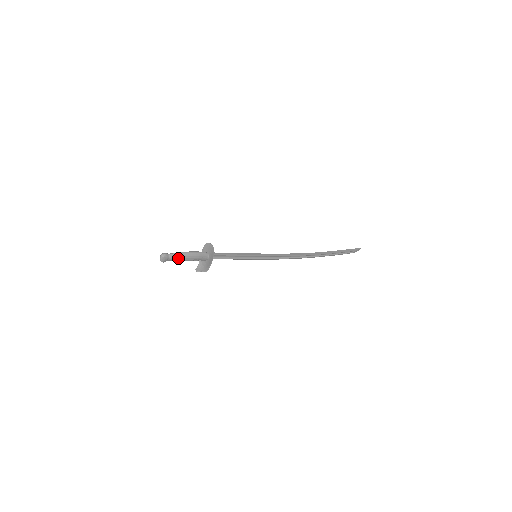
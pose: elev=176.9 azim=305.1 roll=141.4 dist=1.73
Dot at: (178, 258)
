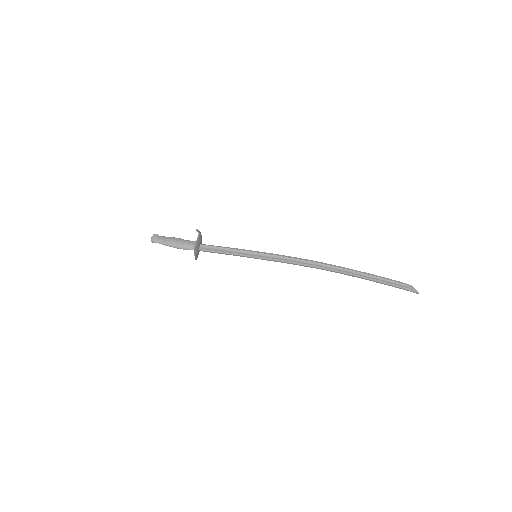
Dot at: (167, 243)
